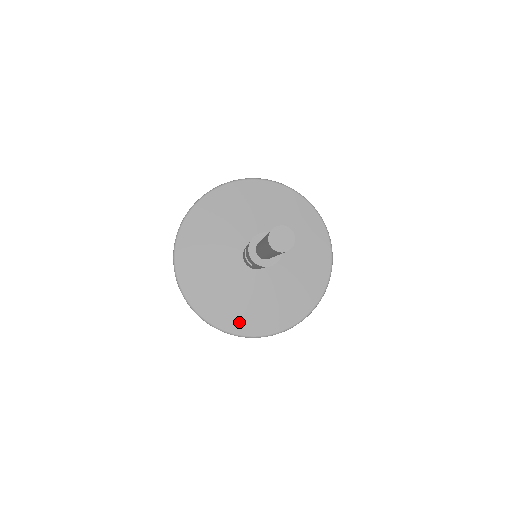
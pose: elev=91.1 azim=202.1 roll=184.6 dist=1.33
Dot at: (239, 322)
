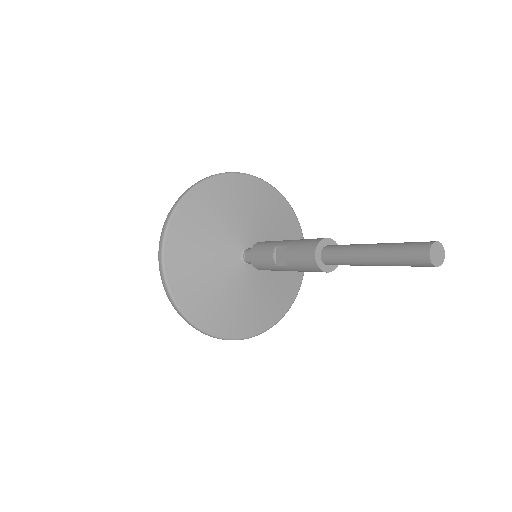
Dot at: (209, 317)
